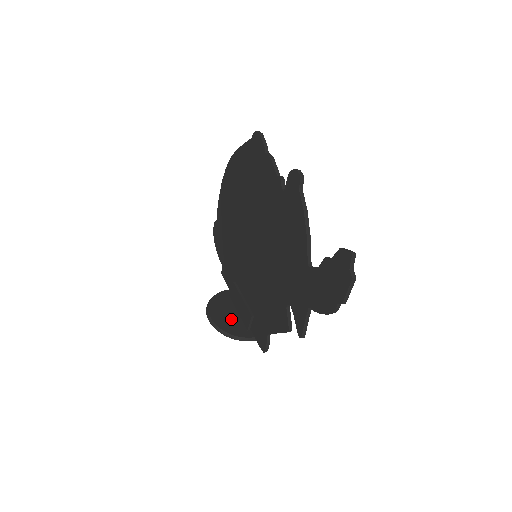
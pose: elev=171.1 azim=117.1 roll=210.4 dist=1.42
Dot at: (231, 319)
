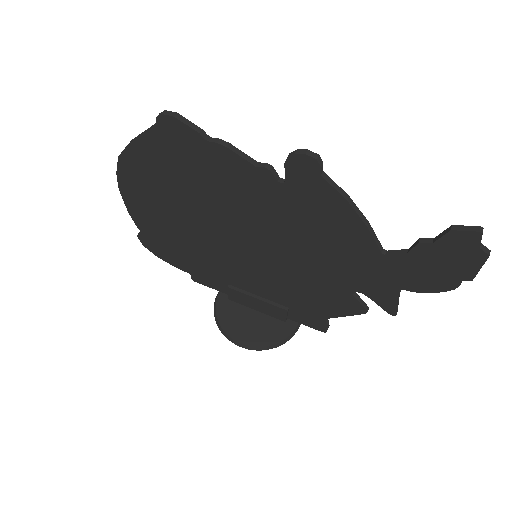
Dot at: (260, 325)
